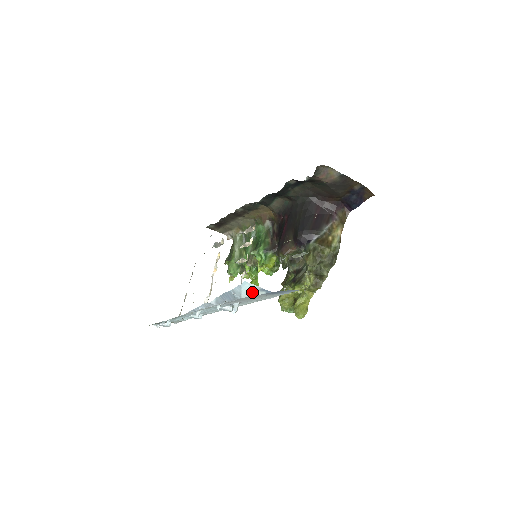
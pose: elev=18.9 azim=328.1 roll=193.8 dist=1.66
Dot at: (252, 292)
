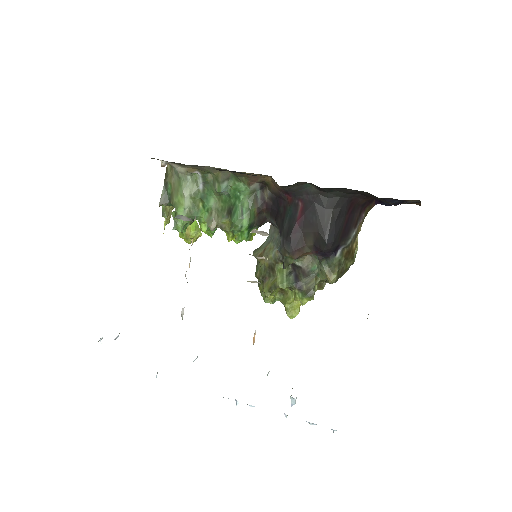
Dot at: occluded
